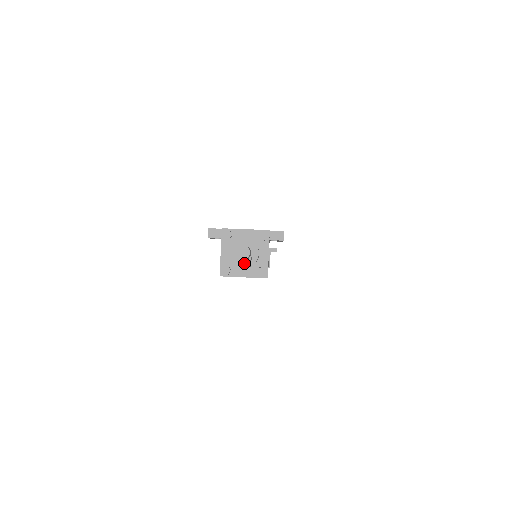
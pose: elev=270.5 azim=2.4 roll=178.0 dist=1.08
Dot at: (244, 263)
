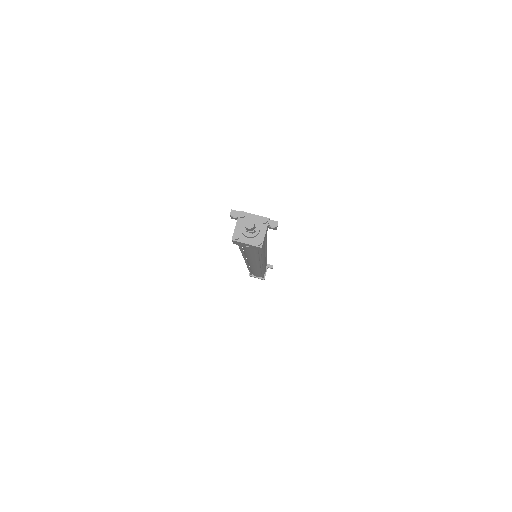
Dot at: (249, 234)
